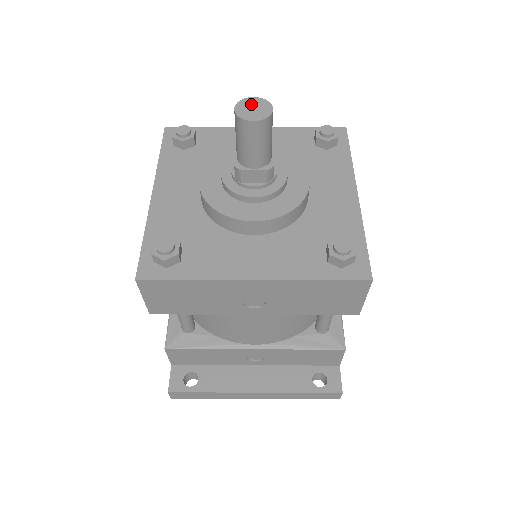
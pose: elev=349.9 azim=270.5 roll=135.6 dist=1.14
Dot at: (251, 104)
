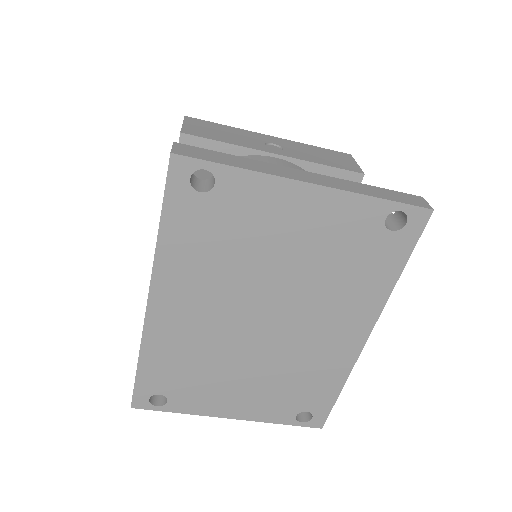
Dot at: occluded
